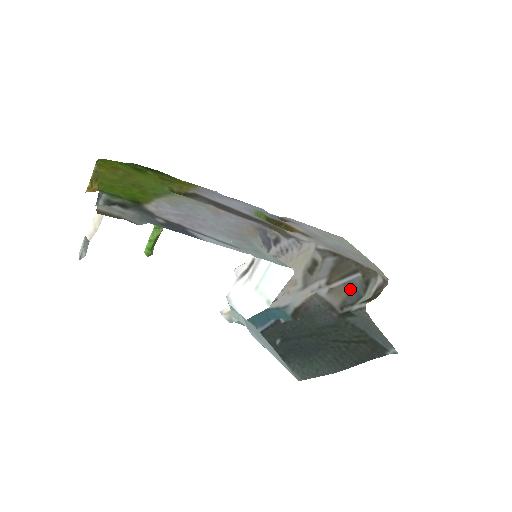
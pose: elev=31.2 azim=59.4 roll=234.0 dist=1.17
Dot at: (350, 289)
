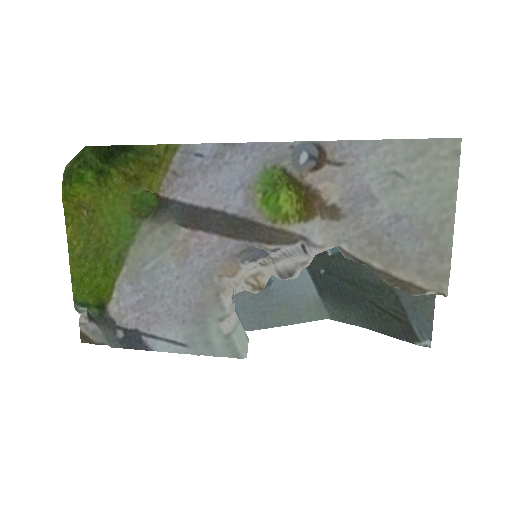
Dot at: occluded
